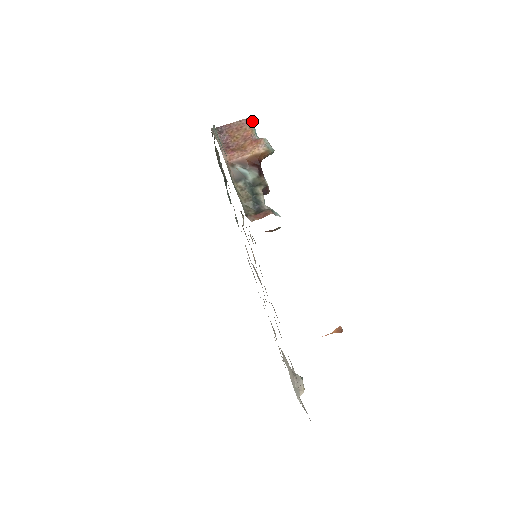
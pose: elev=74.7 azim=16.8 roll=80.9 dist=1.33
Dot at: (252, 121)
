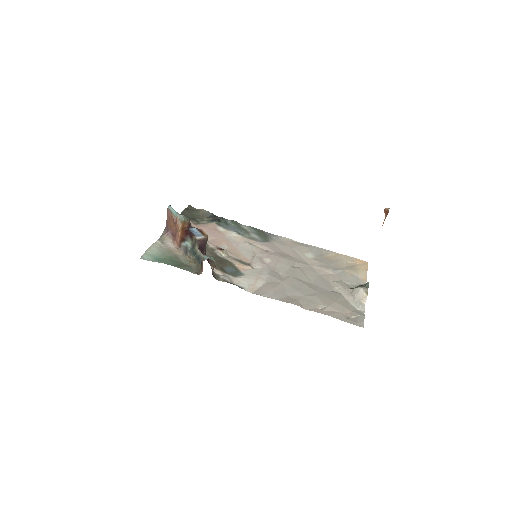
Dot at: (170, 208)
